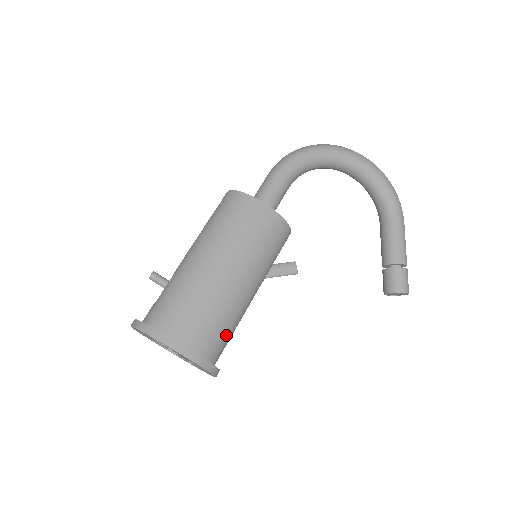
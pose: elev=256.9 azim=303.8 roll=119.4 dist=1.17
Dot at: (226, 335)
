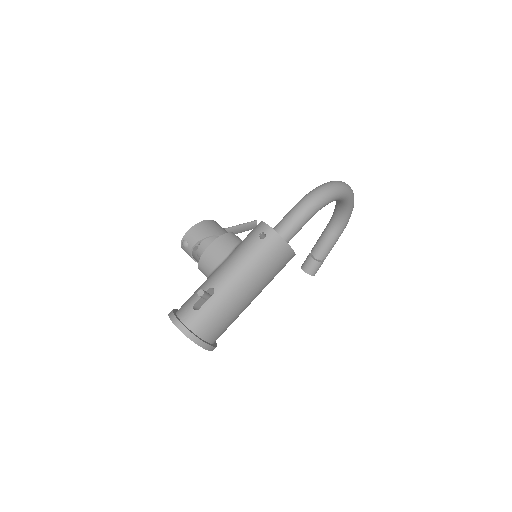
Dot at: occluded
